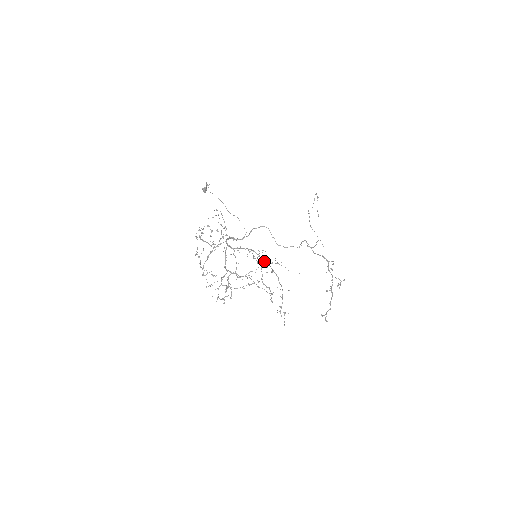
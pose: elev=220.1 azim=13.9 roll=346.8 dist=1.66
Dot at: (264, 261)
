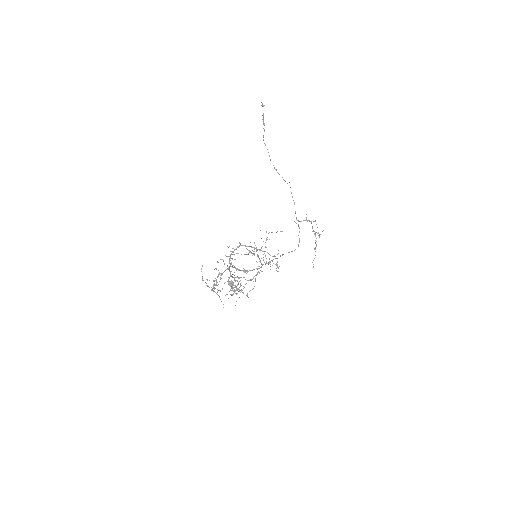
Dot at: (259, 249)
